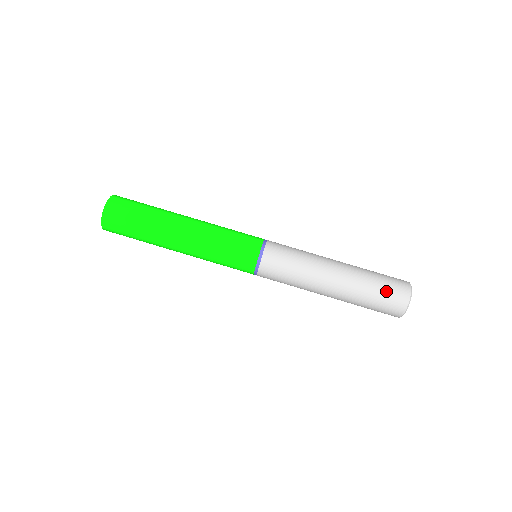
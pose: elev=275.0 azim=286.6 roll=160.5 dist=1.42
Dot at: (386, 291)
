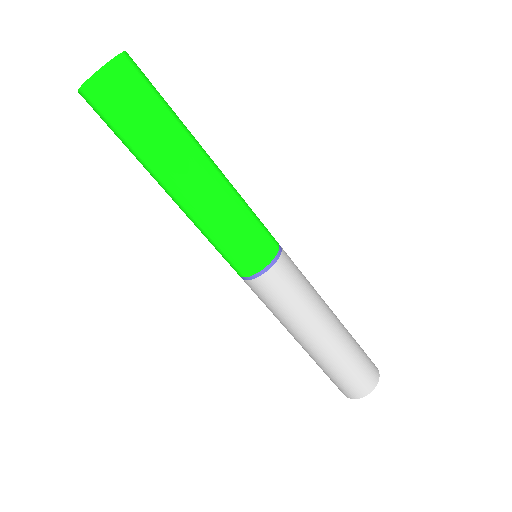
Dot at: (350, 380)
